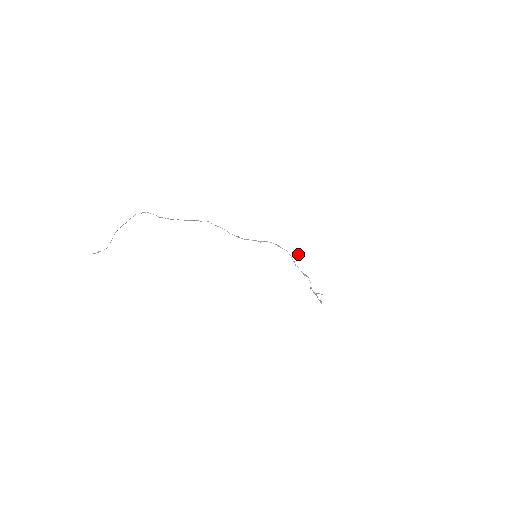
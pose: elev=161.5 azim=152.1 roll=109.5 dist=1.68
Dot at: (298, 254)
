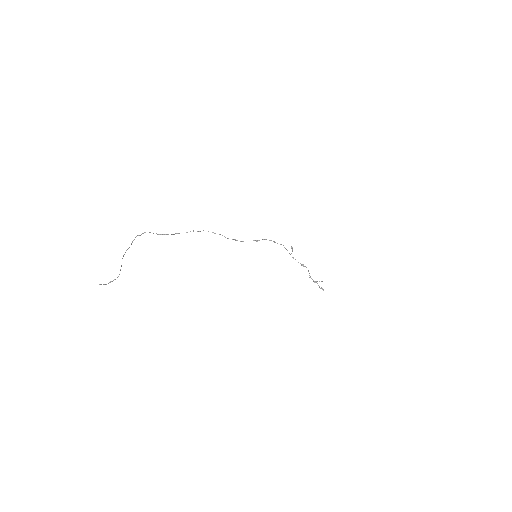
Dot at: occluded
